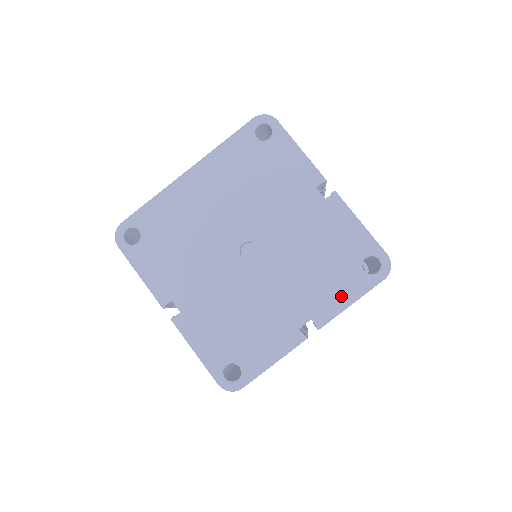
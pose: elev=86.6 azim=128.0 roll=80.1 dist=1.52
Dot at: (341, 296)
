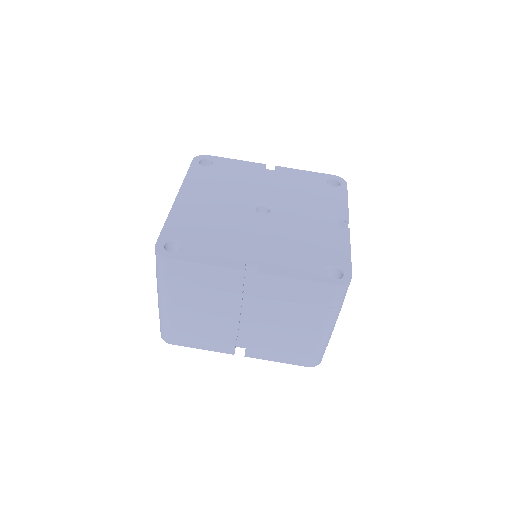
Dot at: (338, 201)
